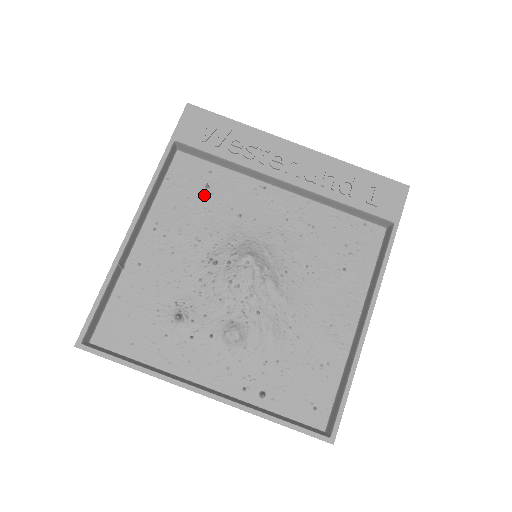
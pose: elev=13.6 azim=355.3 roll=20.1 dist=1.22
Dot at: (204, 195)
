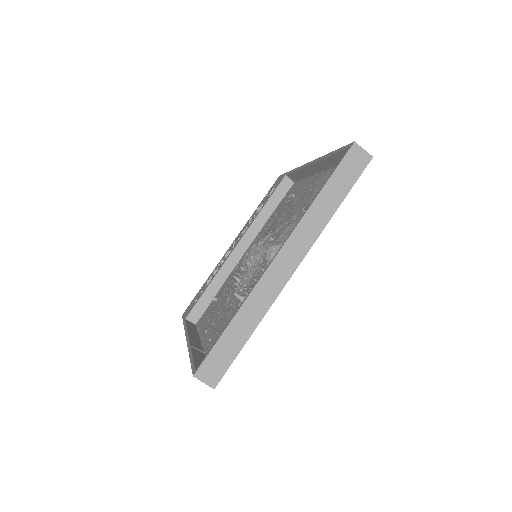
Dot at: (218, 301)
